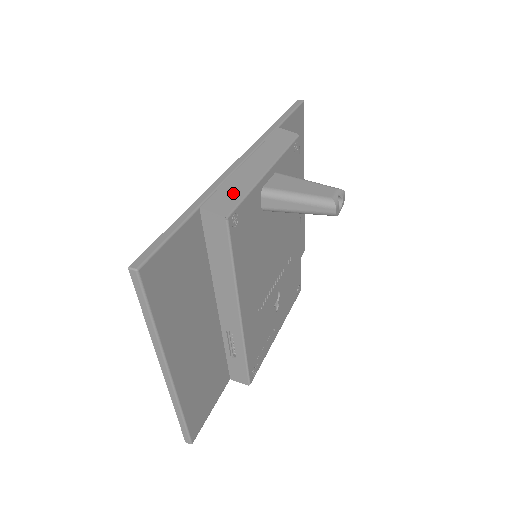
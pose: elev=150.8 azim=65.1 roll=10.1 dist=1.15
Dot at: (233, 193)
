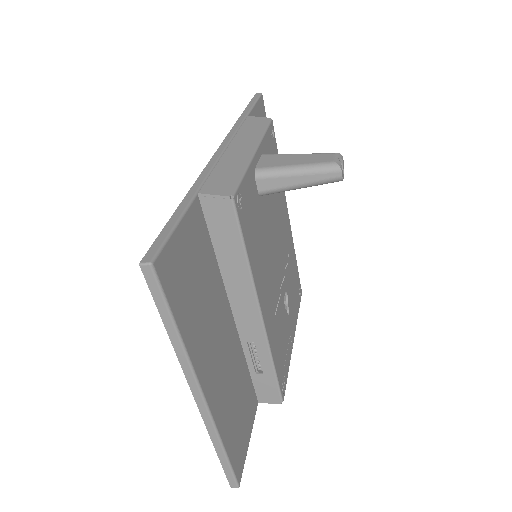
Dot at: (228, 175)
